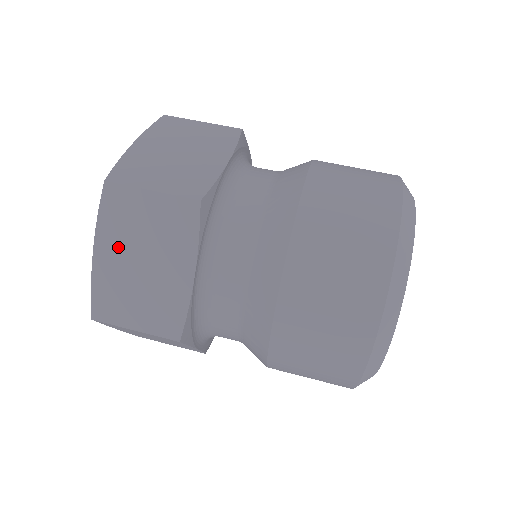
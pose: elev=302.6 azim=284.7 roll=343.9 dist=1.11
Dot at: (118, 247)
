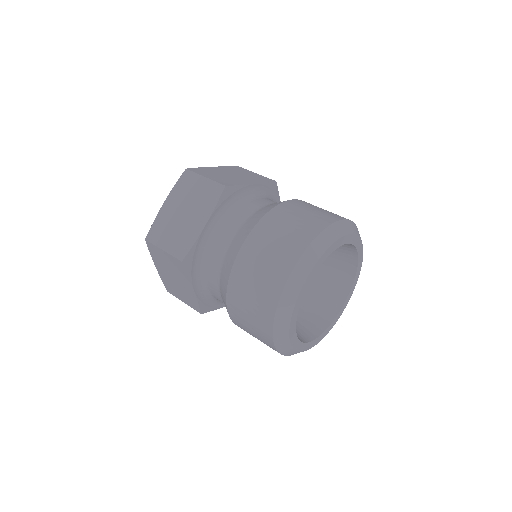
Dot at: (176, 203)
